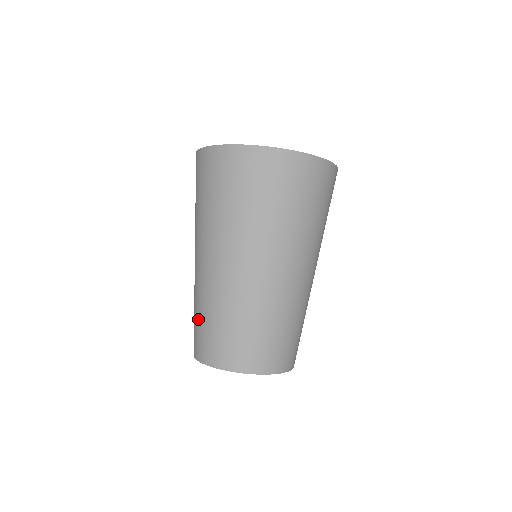
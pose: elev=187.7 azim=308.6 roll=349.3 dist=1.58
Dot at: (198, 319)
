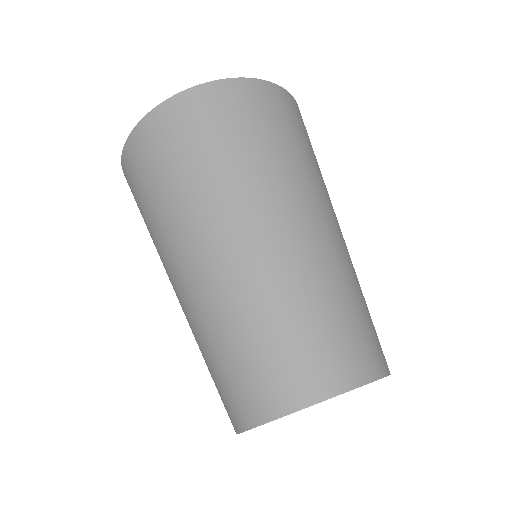
Dot at: (215, 365)
